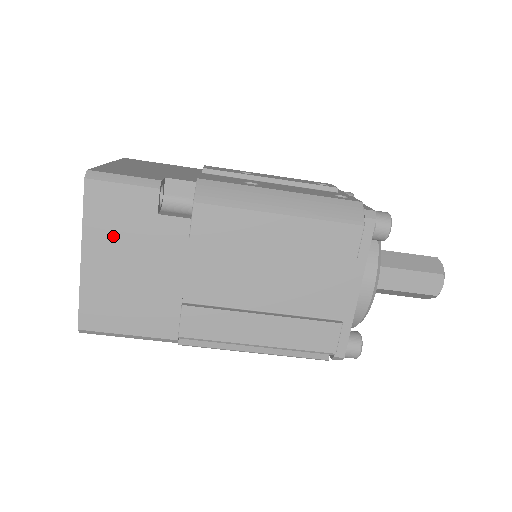
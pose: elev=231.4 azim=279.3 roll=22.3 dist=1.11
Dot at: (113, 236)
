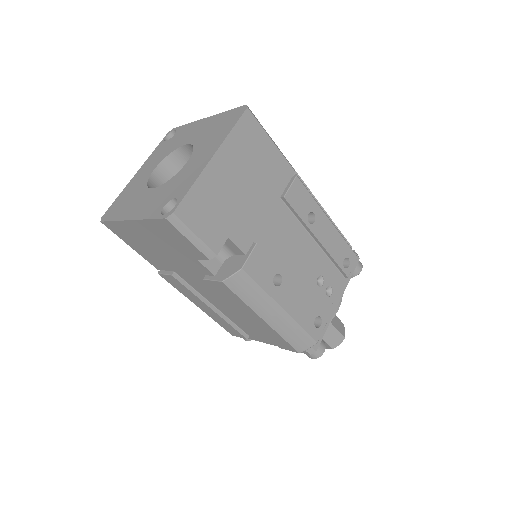
Dot at: (159, 237)
